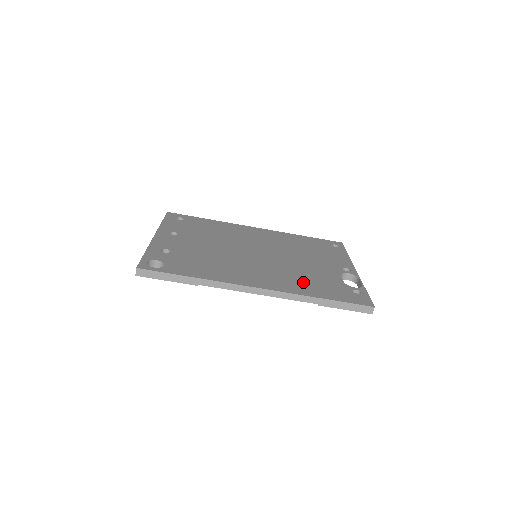
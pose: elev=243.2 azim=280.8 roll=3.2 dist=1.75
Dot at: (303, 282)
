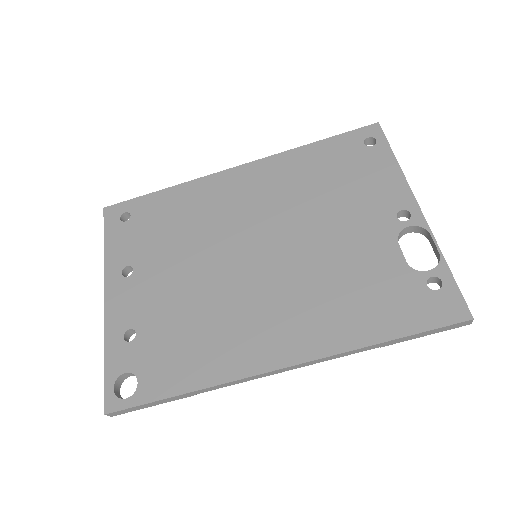
Dot at: (343, 306)
